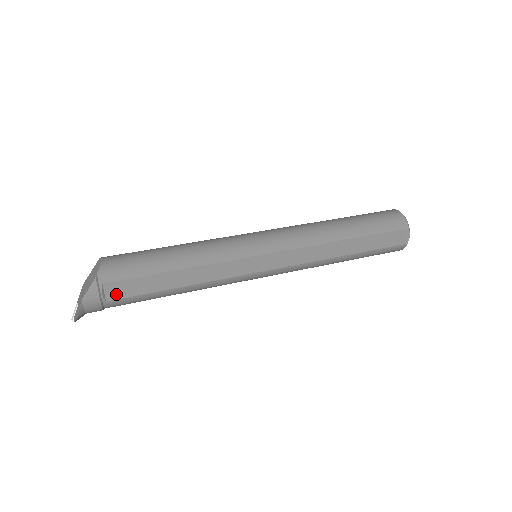
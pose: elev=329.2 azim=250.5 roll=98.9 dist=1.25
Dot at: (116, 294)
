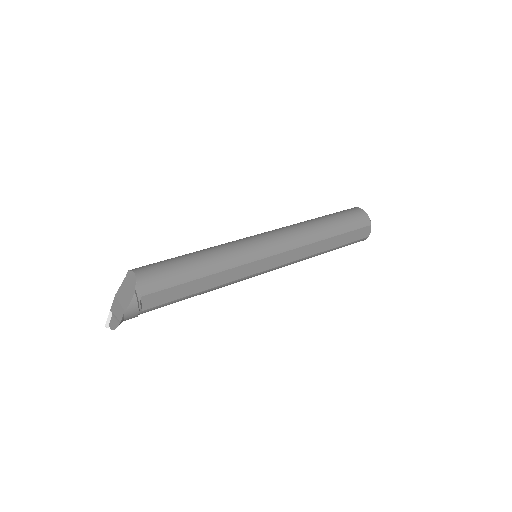
Dot at: (151, 304)
